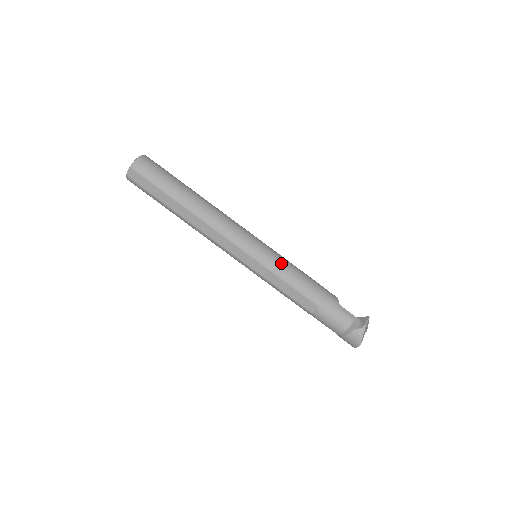
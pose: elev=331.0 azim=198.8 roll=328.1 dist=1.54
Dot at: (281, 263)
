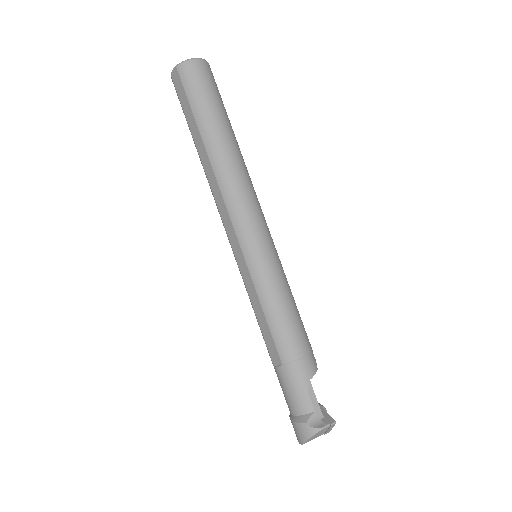
Dot at: (273, 284)
